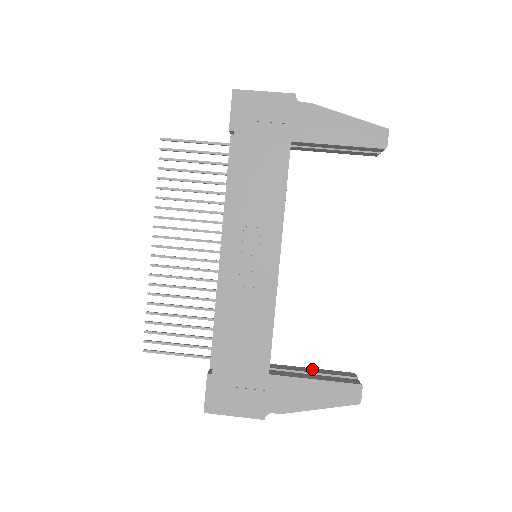
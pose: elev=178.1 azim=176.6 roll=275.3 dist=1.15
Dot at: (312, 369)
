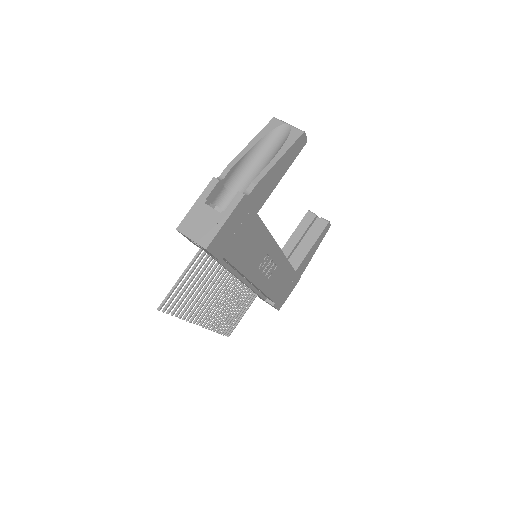
Dot at: (294, 236)
